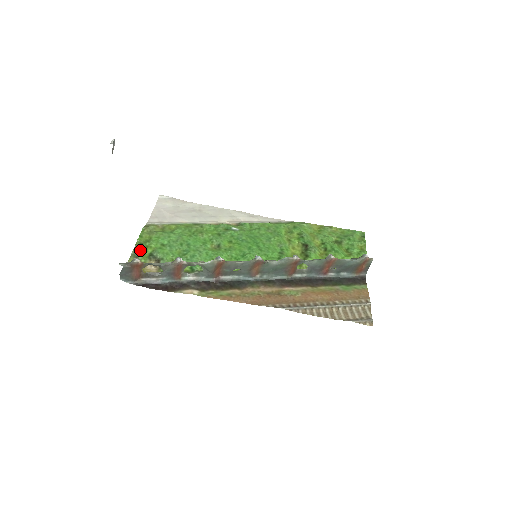
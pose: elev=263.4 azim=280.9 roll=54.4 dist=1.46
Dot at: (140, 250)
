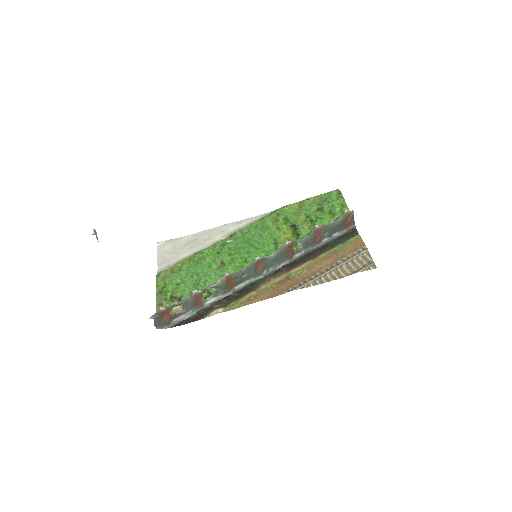
Dot at: (162, 298)
